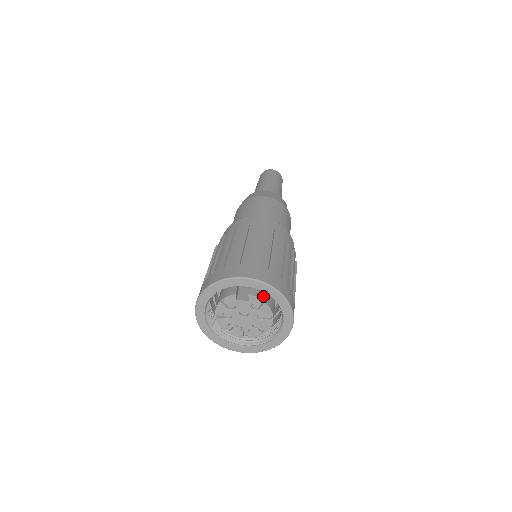
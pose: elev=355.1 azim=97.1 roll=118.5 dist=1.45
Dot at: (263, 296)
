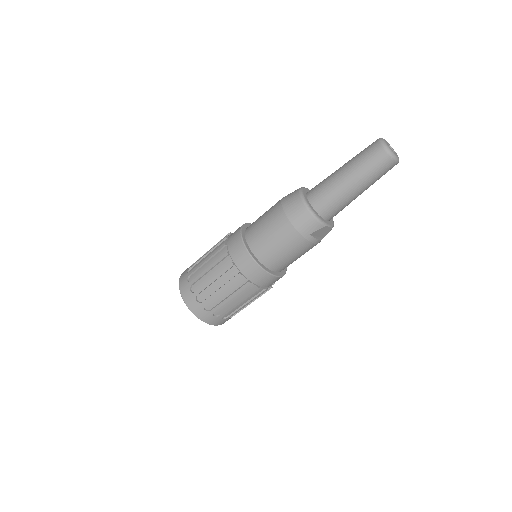
Dot at: occluded
